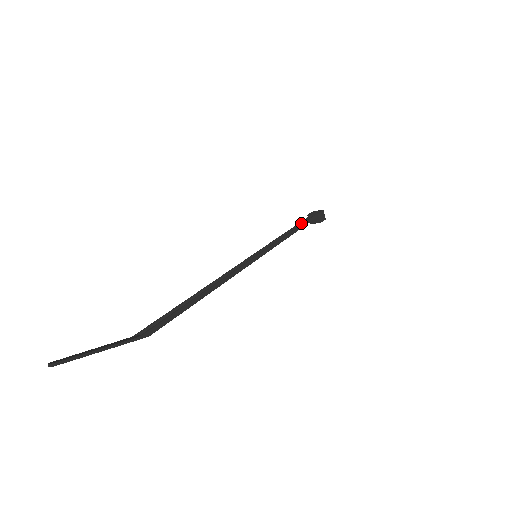
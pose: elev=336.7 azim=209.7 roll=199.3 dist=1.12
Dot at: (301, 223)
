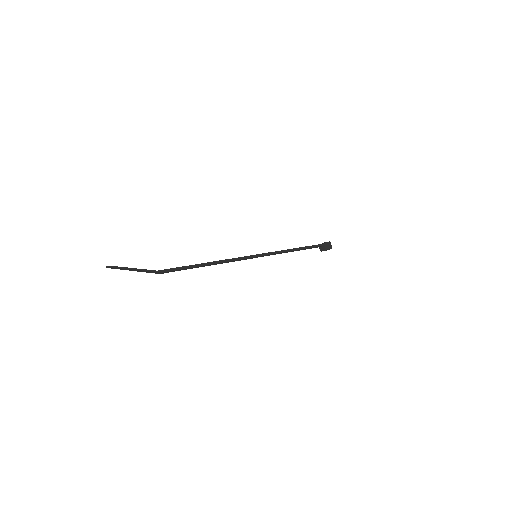
Dot at: (306, 246)
